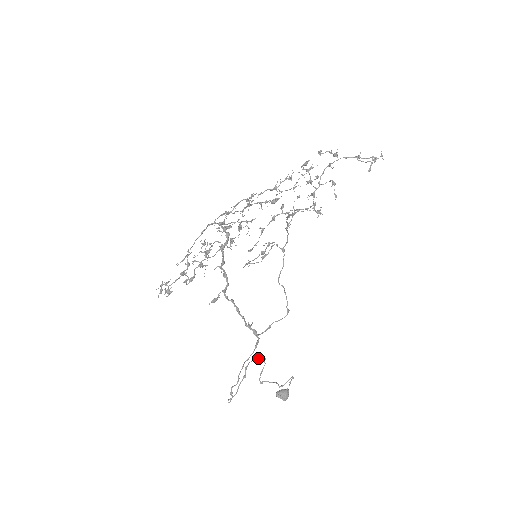
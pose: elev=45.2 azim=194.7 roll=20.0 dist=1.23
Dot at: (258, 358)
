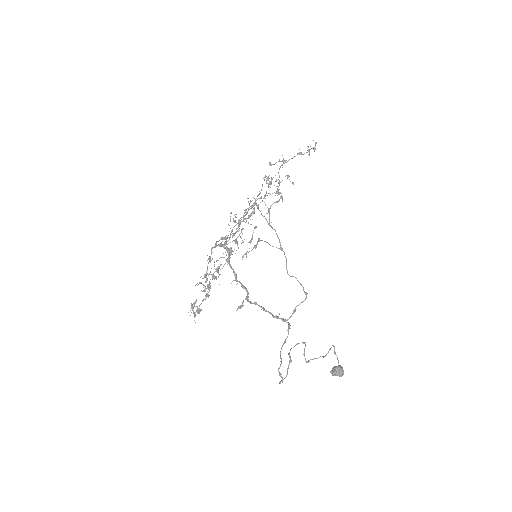
Dot at: occluded
